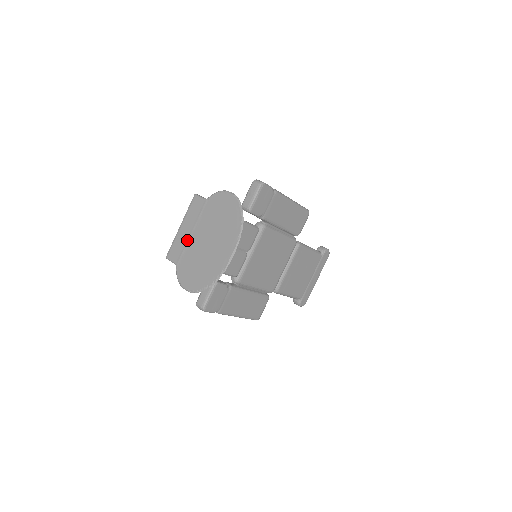
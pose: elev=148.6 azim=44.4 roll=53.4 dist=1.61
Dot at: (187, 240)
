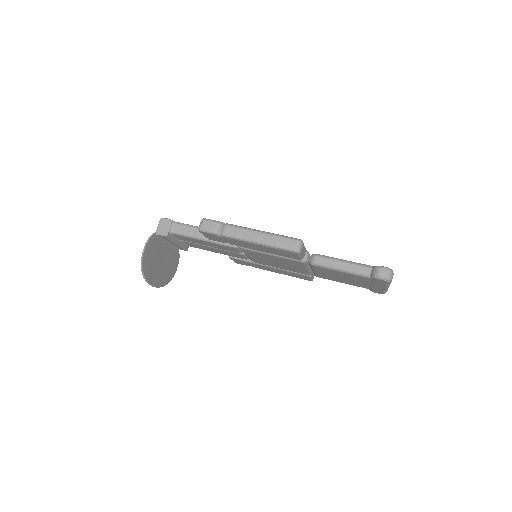
Dot at: occluded
